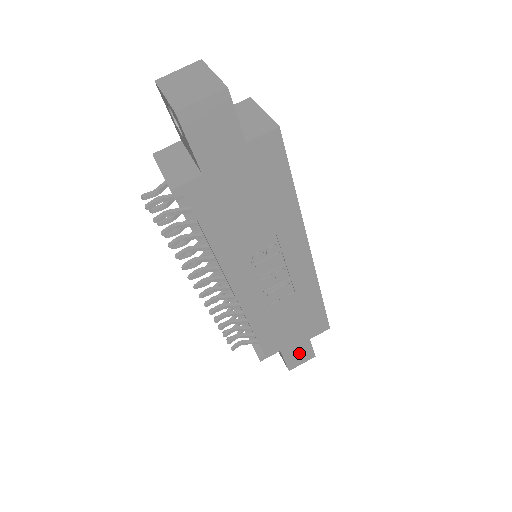
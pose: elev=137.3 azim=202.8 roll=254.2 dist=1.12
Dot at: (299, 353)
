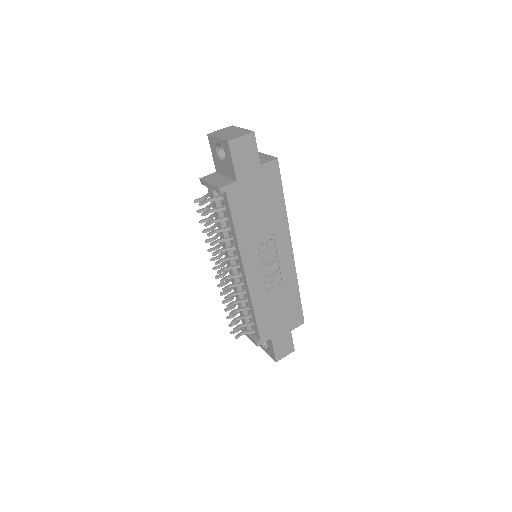
Dot at: (284, 344)
